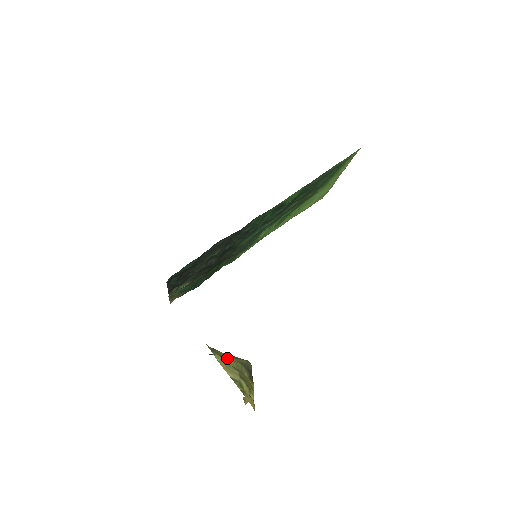
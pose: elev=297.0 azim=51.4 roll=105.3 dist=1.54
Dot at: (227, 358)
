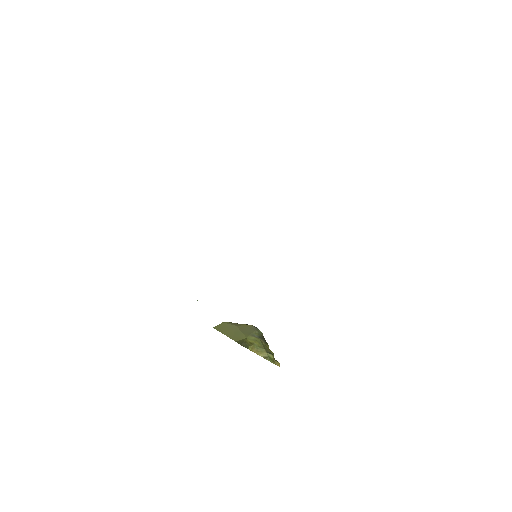
Dot at: (252, 342)
